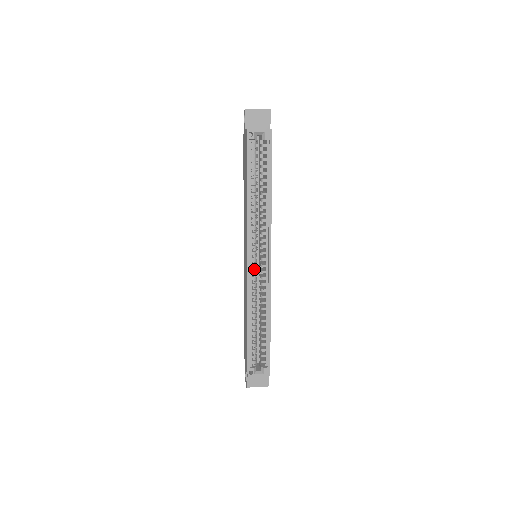
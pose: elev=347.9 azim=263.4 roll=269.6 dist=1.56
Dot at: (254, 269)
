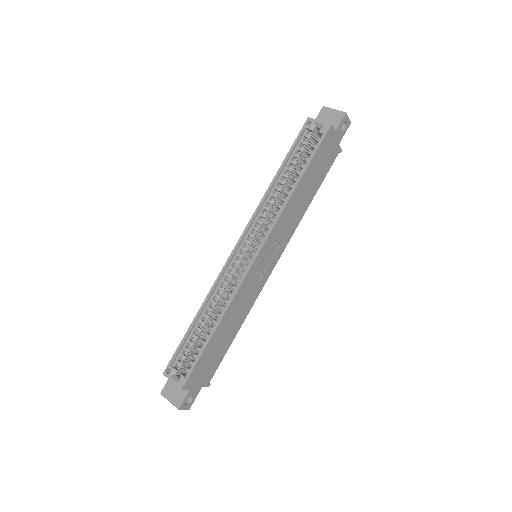
Dot at: (239, 259)
